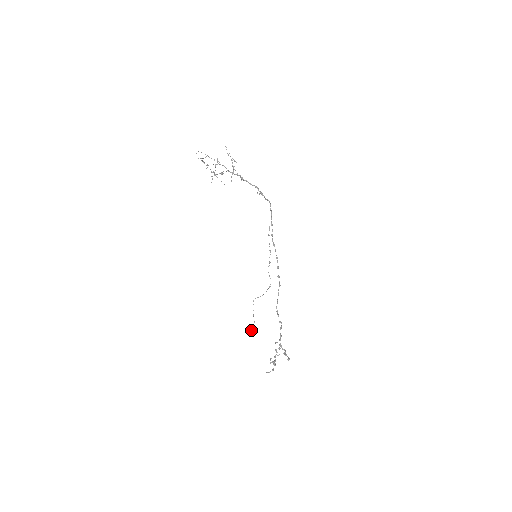
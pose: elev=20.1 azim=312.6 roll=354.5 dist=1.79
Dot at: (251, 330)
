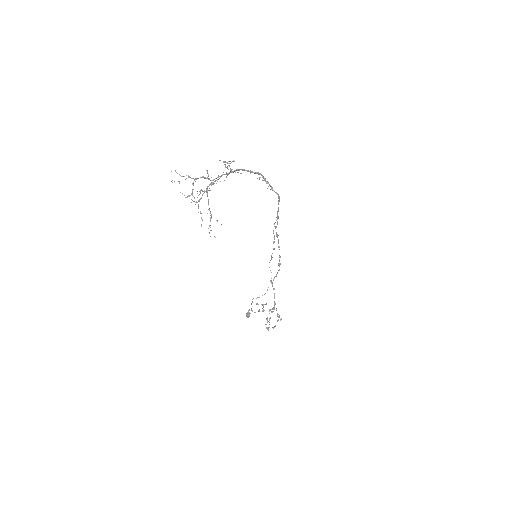
Dot at: (247, 314)
